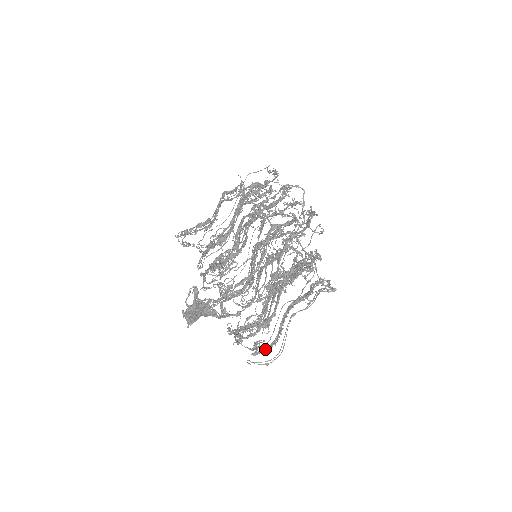
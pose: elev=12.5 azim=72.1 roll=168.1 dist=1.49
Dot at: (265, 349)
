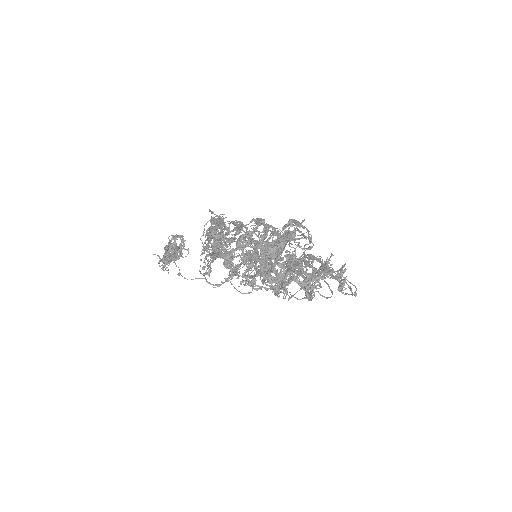
Dot at: occluded
